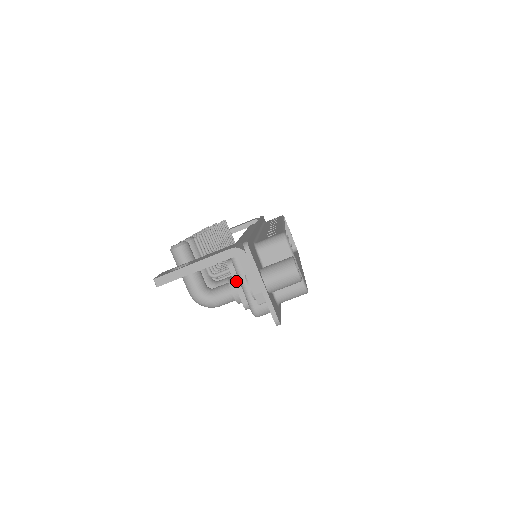
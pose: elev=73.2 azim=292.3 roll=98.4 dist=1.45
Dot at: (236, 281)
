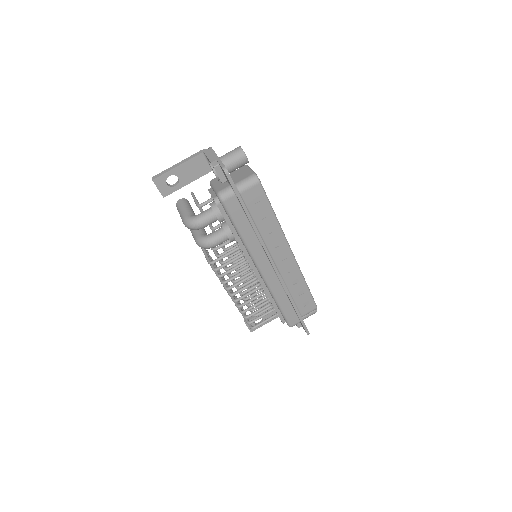
Dot at: (211, 192)
